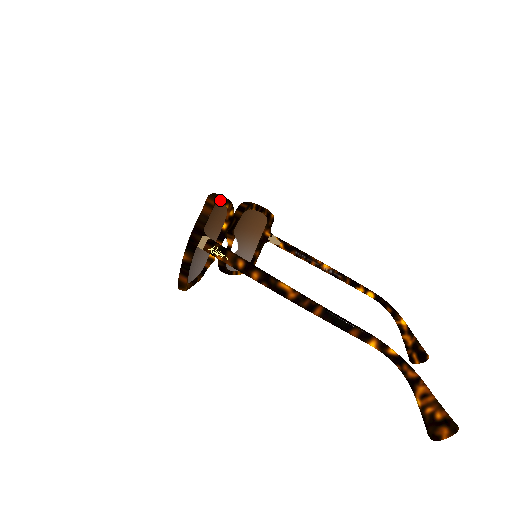
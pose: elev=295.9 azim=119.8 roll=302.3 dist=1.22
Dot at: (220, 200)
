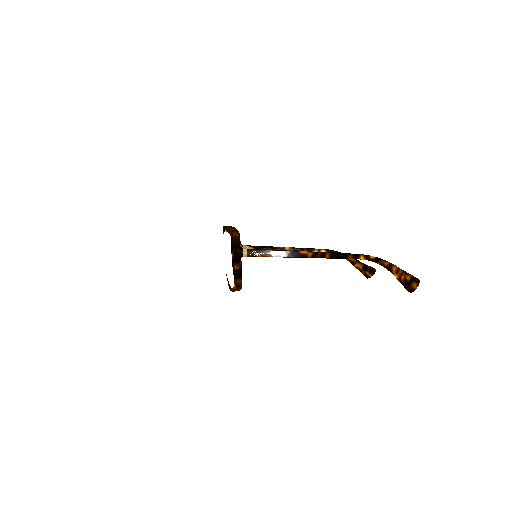
Dot at: occluded
